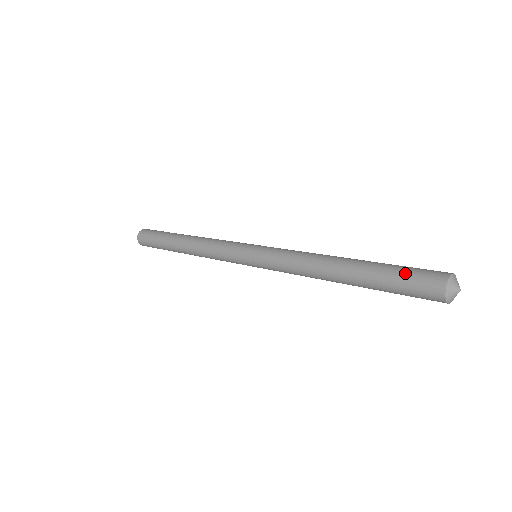
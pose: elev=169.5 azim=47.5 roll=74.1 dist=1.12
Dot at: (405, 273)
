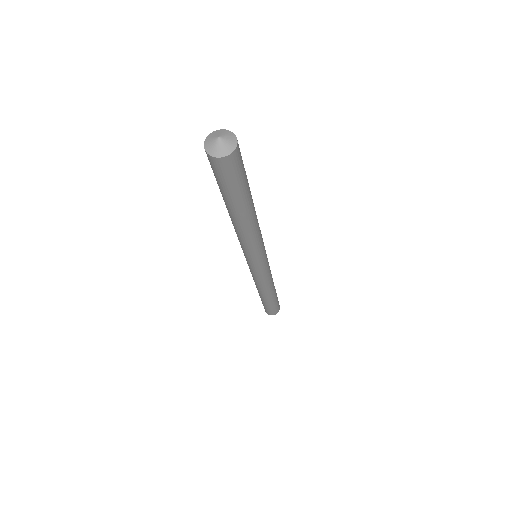
Dot at: occluded
